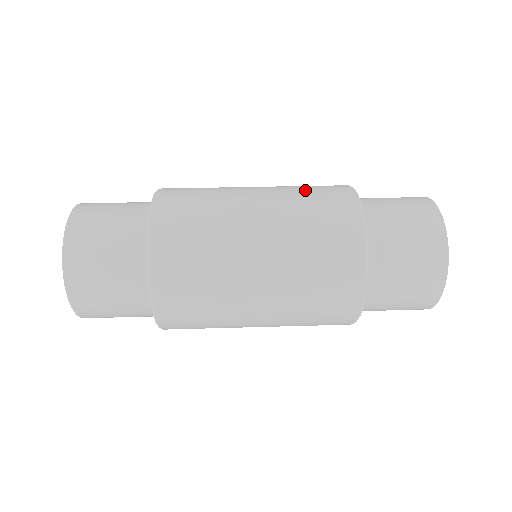
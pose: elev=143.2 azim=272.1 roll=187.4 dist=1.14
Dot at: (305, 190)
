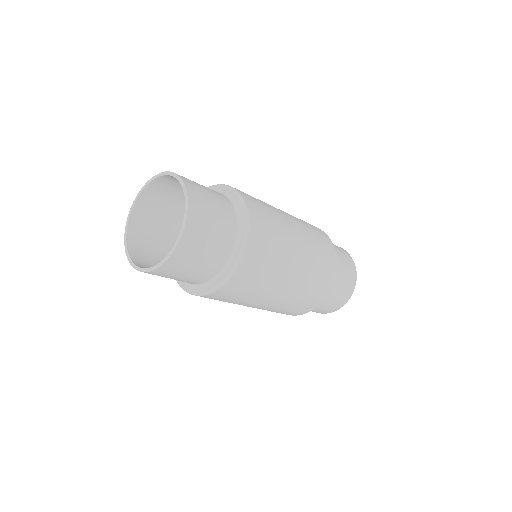
Dot at: occluded
